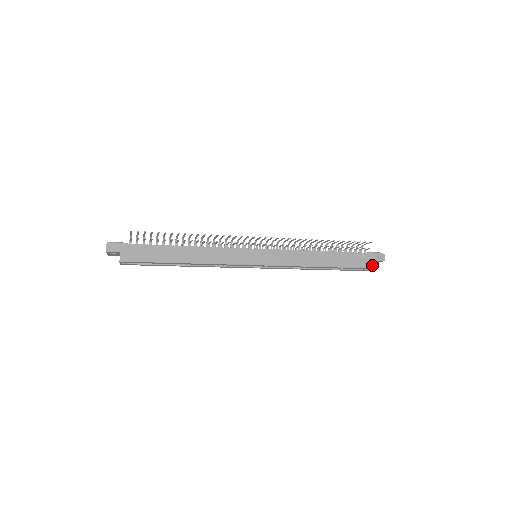
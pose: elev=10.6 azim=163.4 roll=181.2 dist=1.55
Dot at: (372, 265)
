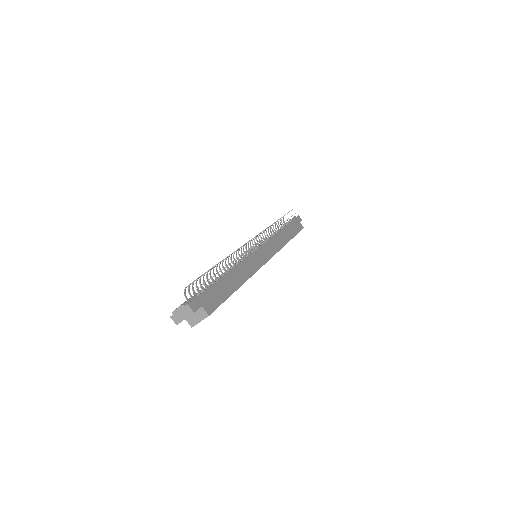
Dot at: (301, 226)
